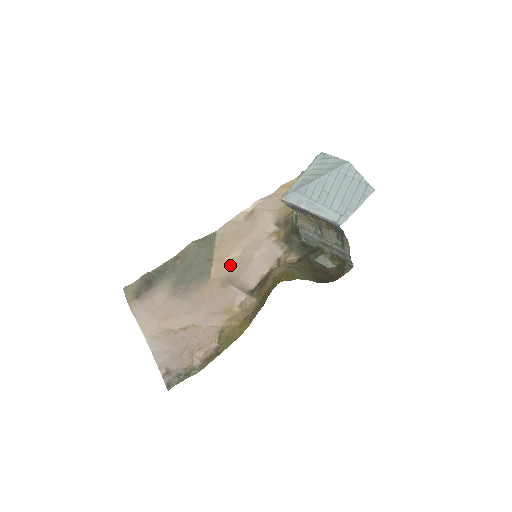
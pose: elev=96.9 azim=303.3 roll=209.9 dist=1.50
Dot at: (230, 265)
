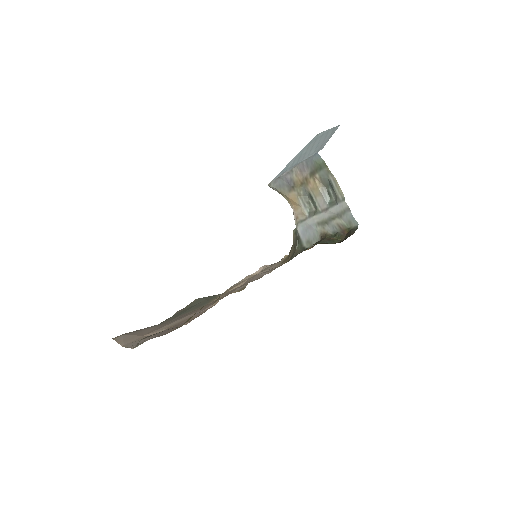
Dot at: occluded
